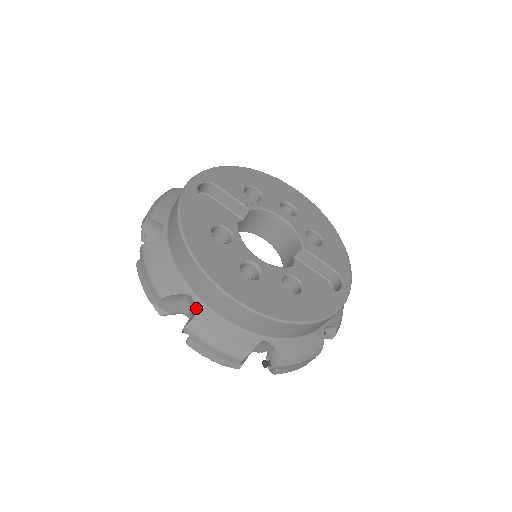
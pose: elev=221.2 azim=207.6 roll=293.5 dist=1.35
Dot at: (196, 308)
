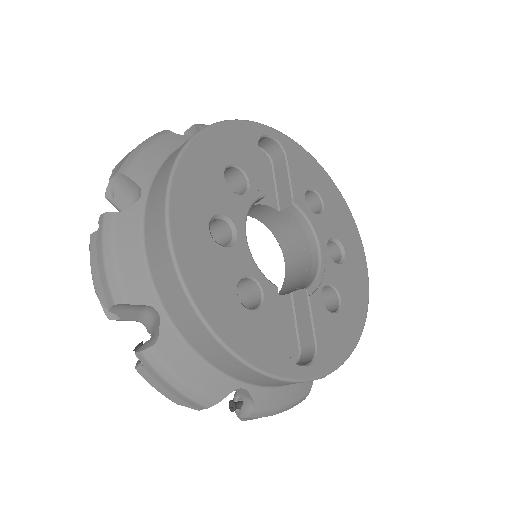
Dot at: (133, 207)
